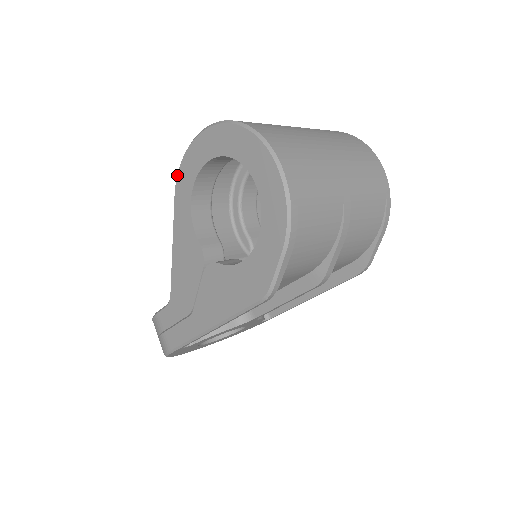
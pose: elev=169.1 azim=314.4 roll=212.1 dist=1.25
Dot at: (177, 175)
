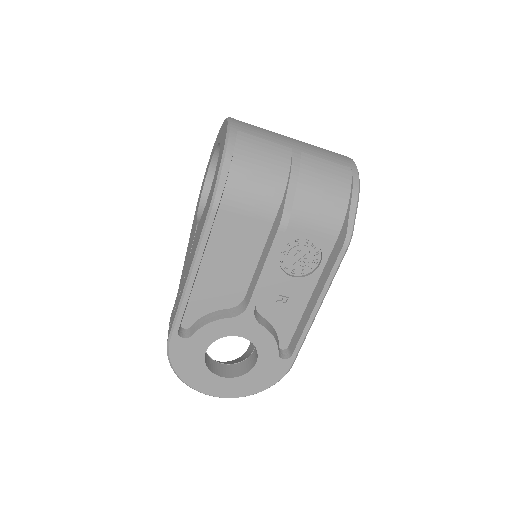
Dot at: (198, 198)
